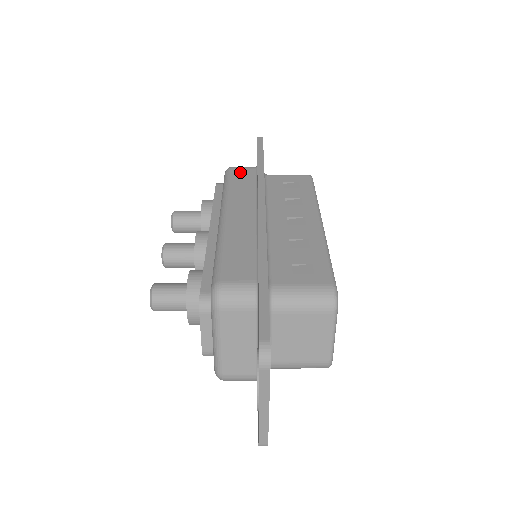
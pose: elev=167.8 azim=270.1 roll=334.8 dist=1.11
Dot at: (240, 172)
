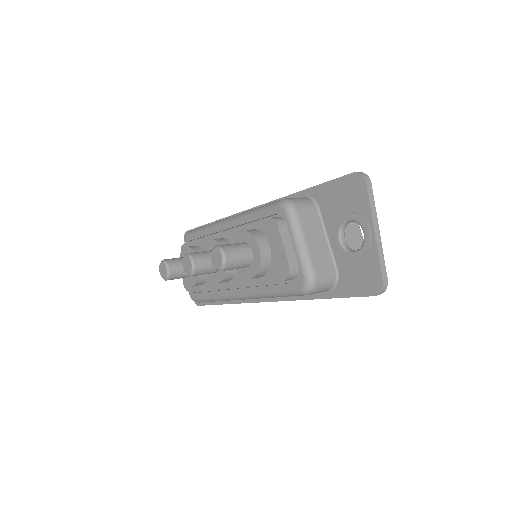
Dot at: occluded
